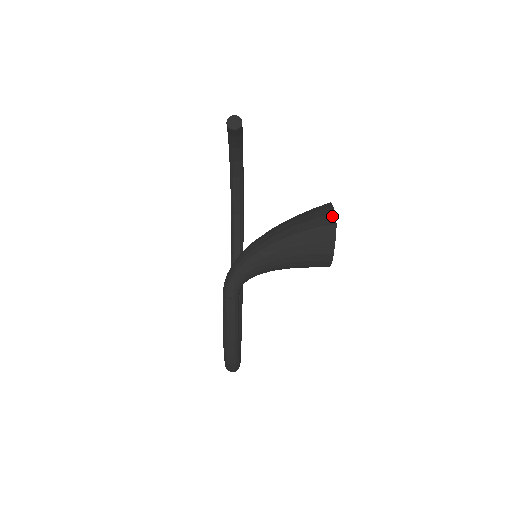
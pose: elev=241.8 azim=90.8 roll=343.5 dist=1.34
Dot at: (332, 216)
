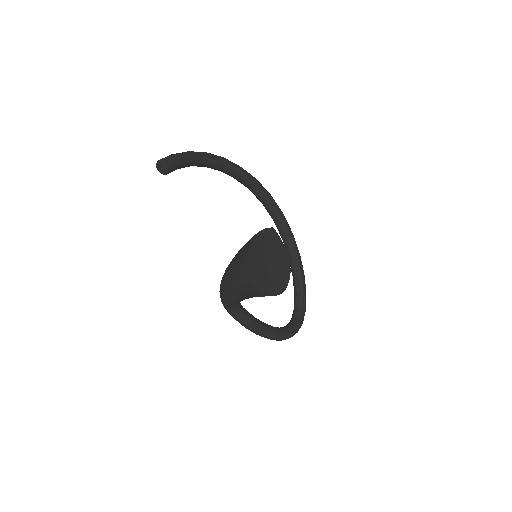
Dot at: (245, 270)
